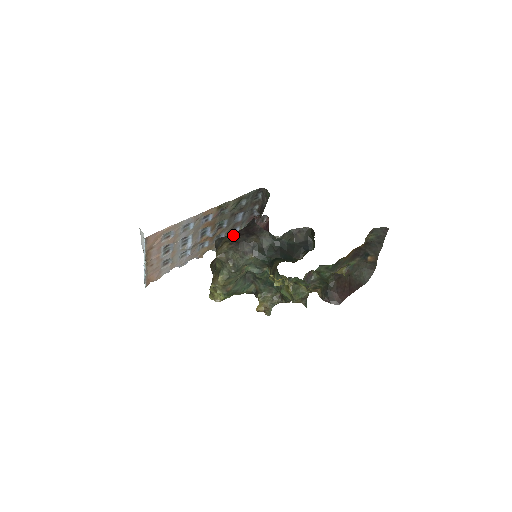
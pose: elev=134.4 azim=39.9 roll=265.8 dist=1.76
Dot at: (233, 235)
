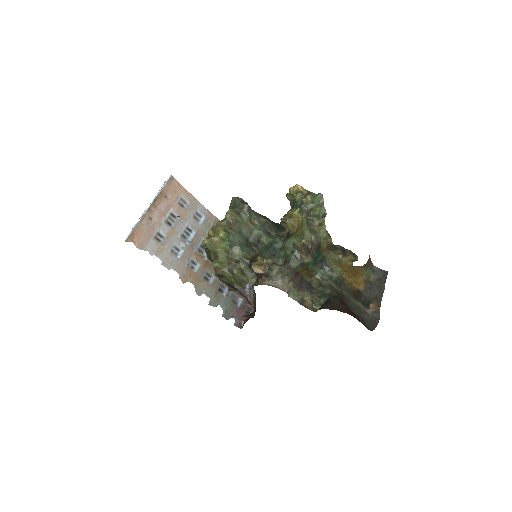
Dot at: occluded
